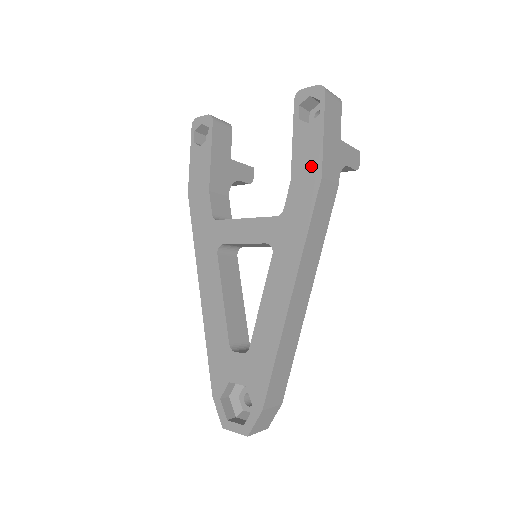
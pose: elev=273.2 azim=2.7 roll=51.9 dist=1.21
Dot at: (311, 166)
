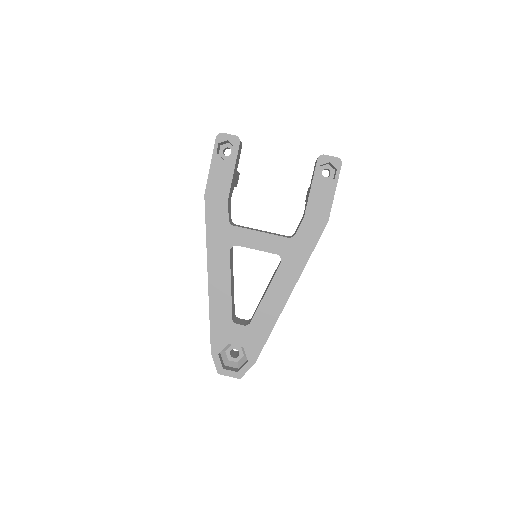
Dot at: (322, 212)
